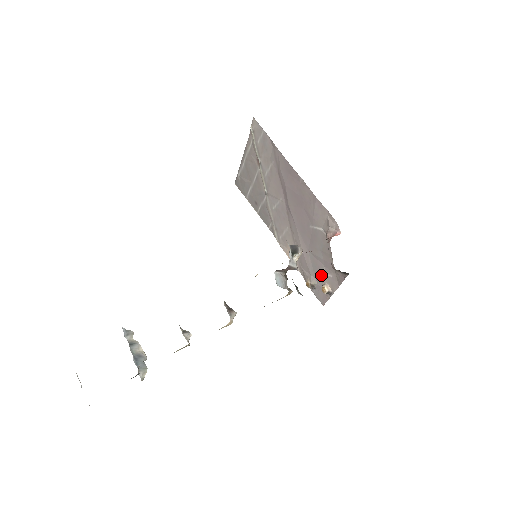
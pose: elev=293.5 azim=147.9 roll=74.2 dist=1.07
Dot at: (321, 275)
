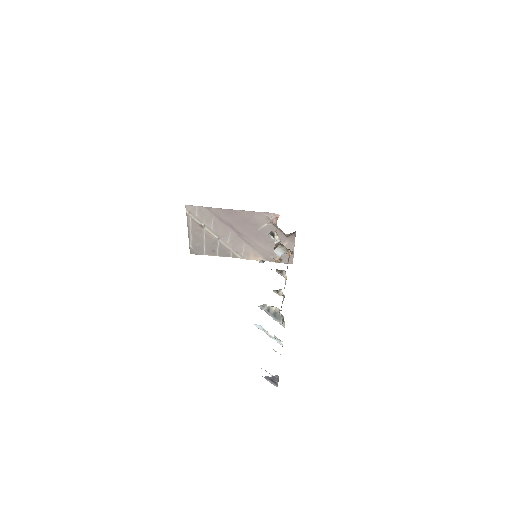
Dot at: occluded
